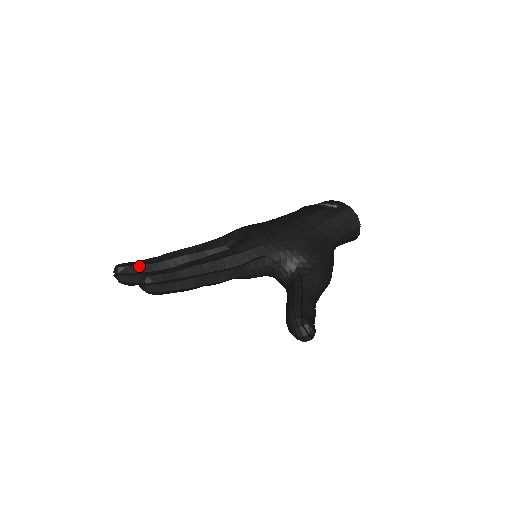
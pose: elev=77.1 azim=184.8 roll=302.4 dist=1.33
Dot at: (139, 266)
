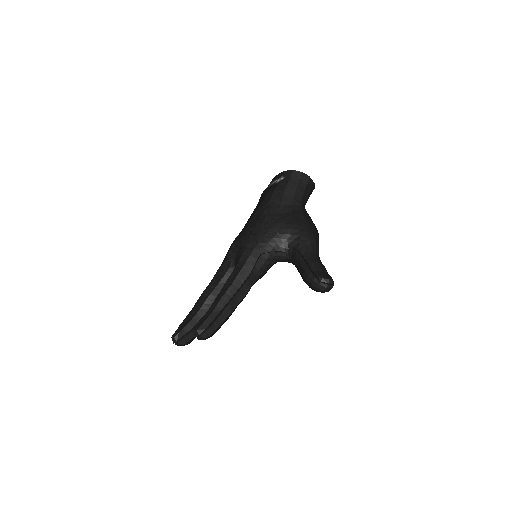
Dot at: (186, 326)
